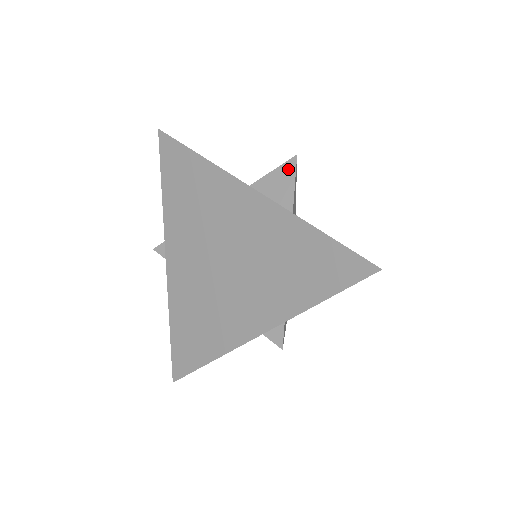
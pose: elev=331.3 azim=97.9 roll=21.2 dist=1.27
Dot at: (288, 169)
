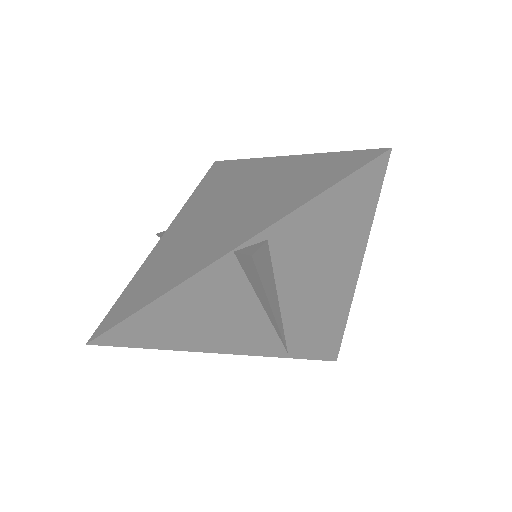
Dot at: occluded
